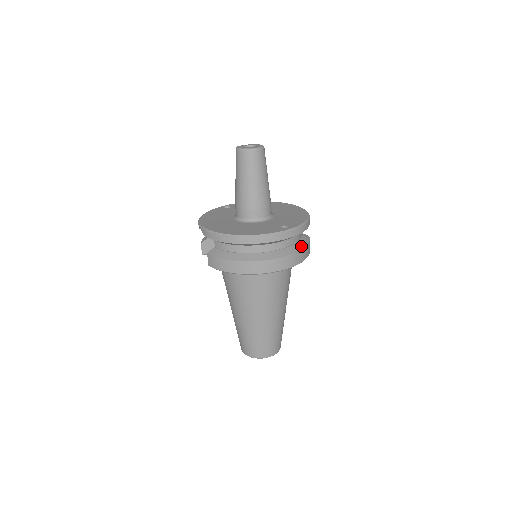
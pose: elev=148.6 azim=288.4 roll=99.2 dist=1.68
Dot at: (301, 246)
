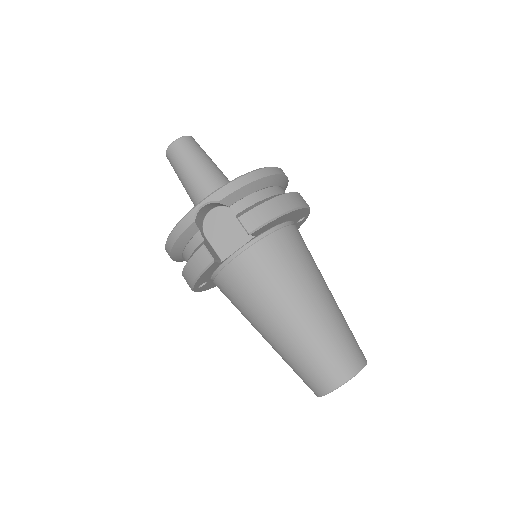
Dot at: occluded
